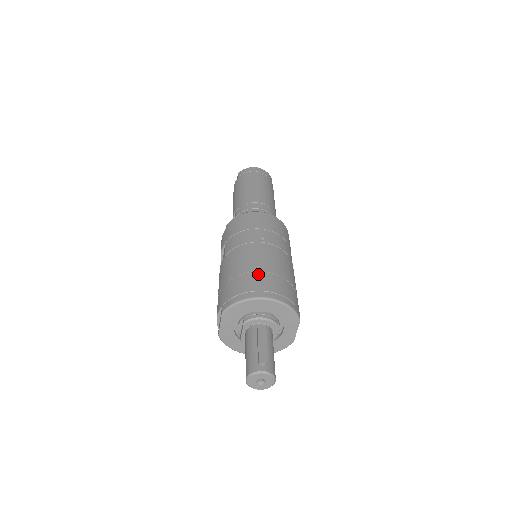
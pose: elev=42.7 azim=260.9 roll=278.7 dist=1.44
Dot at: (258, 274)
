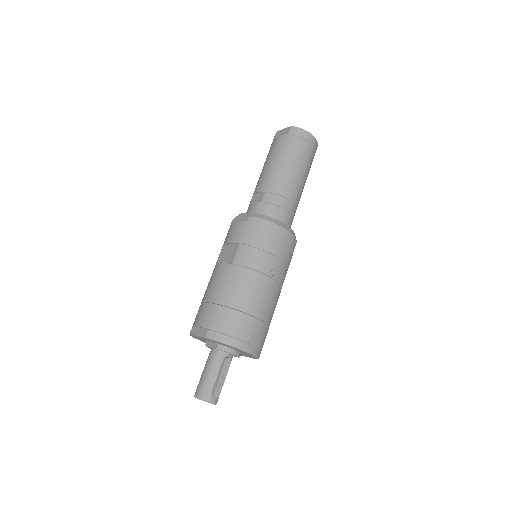
Dot at: (252, 320)
